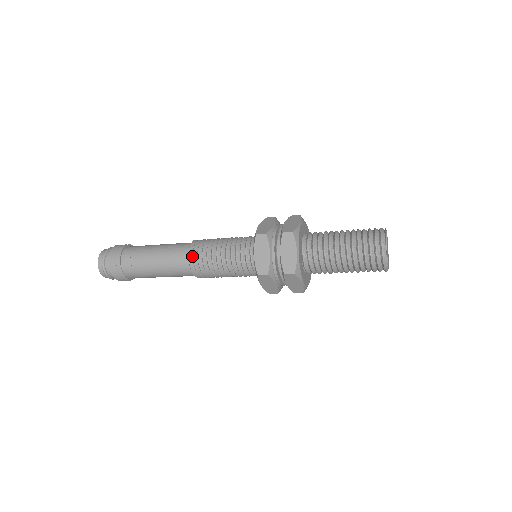
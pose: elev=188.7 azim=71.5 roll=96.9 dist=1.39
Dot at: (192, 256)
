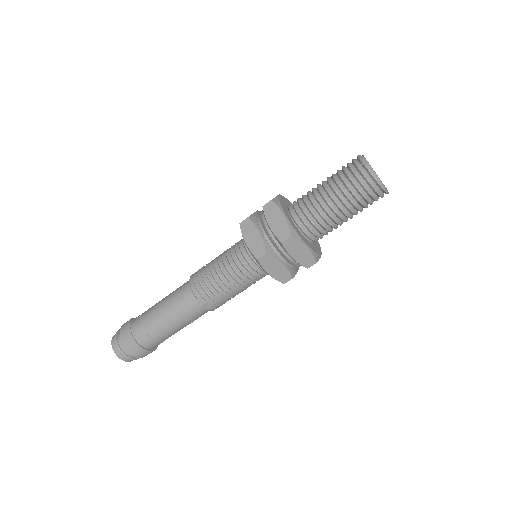
Dot at: occluded
